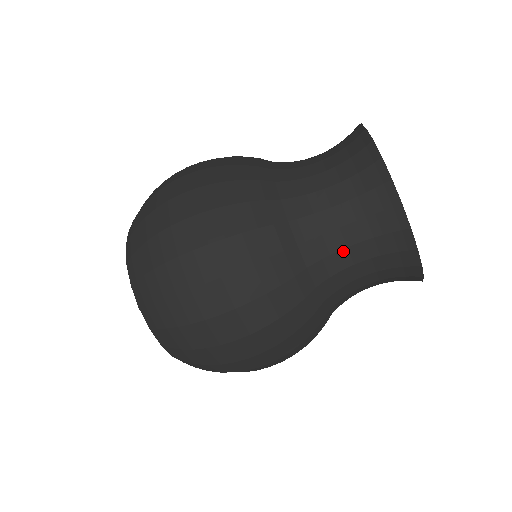
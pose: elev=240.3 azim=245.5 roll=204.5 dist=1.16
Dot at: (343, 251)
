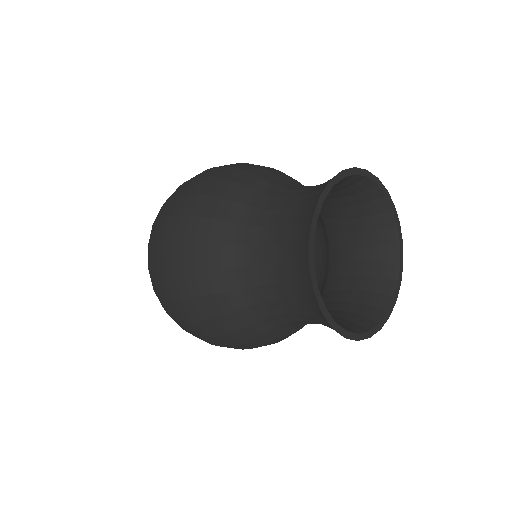
Dot at: (272, 286)
